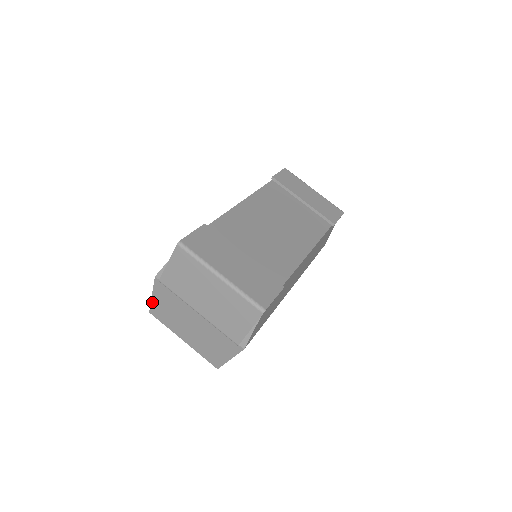
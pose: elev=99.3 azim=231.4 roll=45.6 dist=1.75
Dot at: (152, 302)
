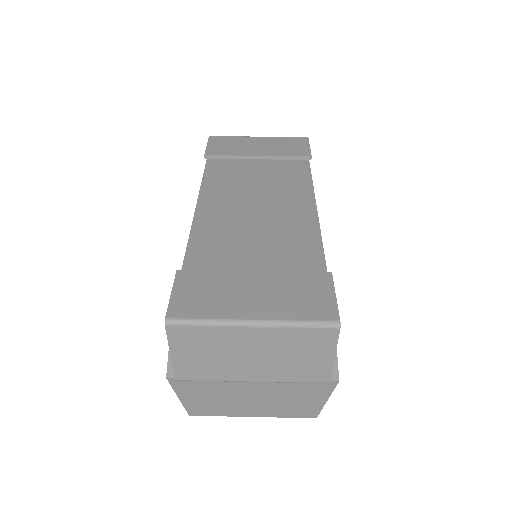
Dot at: (184, 404)
